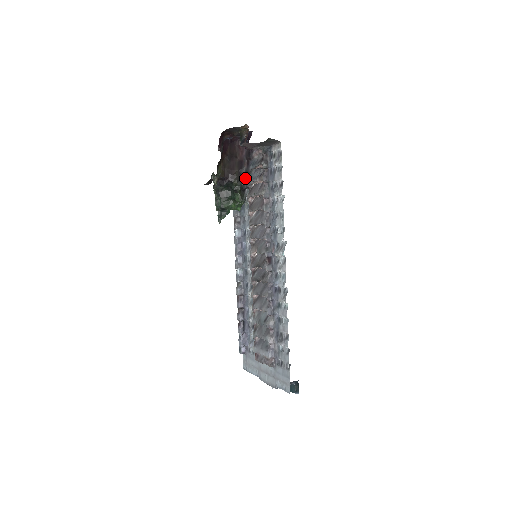
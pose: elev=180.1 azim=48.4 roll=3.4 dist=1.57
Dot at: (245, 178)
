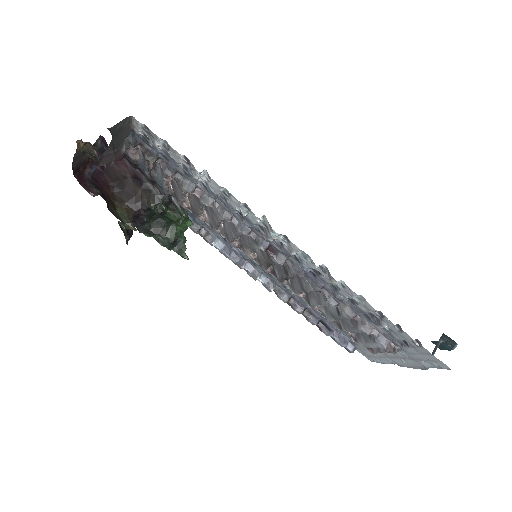
Dot at: (156, 189)
